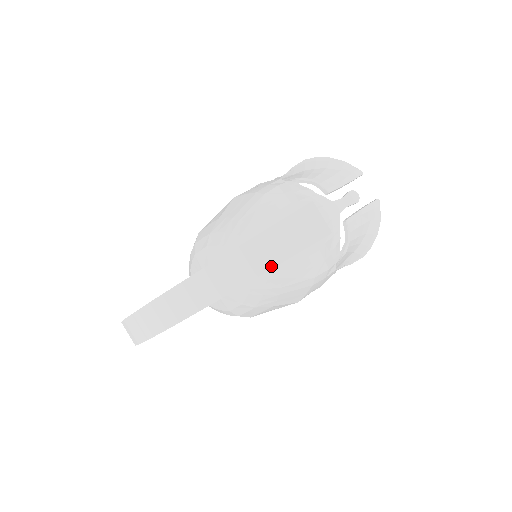
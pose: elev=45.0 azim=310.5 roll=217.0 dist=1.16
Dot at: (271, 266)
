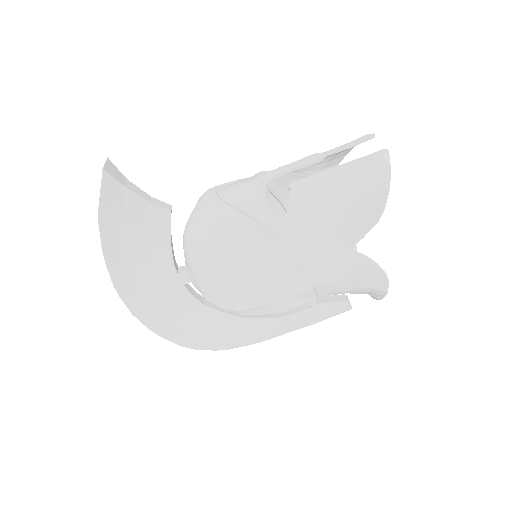
Dot at: (99, 212)
